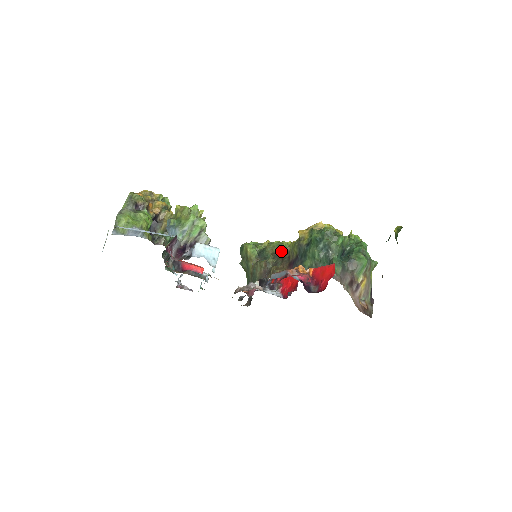
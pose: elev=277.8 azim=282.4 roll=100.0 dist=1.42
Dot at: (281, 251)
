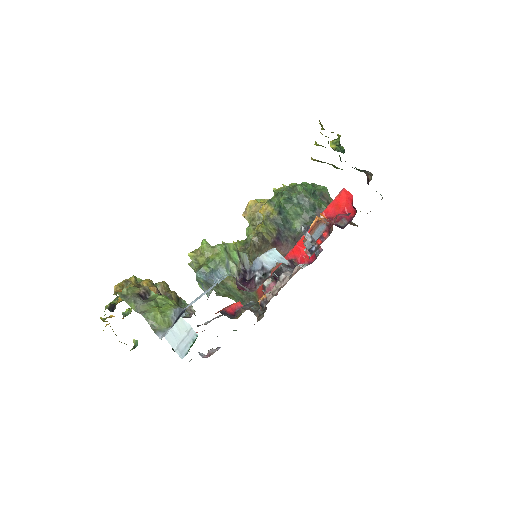
Dot at: (244, 249)
